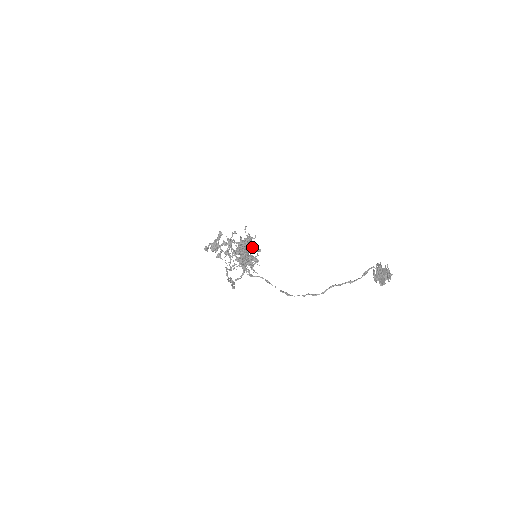
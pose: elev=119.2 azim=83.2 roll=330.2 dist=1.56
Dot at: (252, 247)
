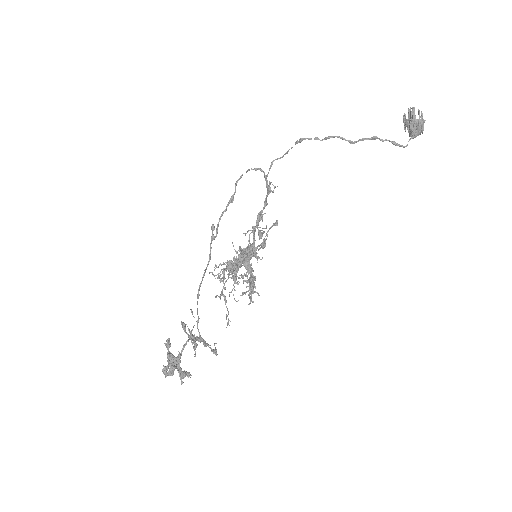
Dot at: (263, 245)
